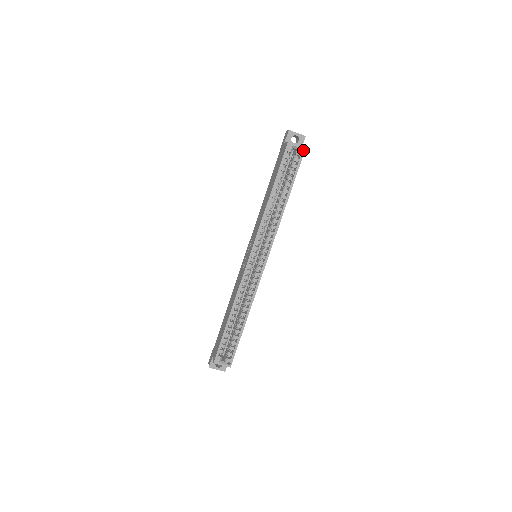
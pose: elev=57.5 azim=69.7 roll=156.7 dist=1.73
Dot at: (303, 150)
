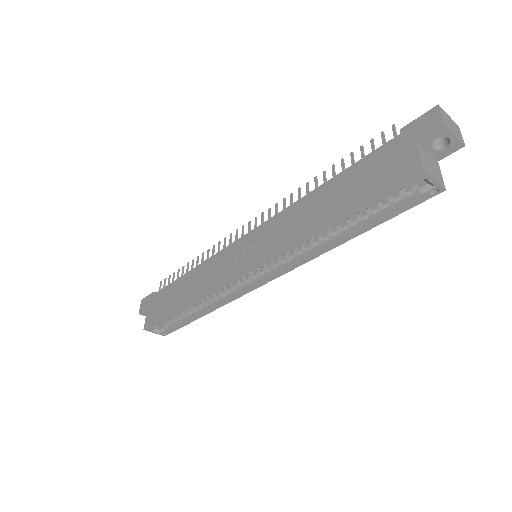
Dot at: (438, 191)
